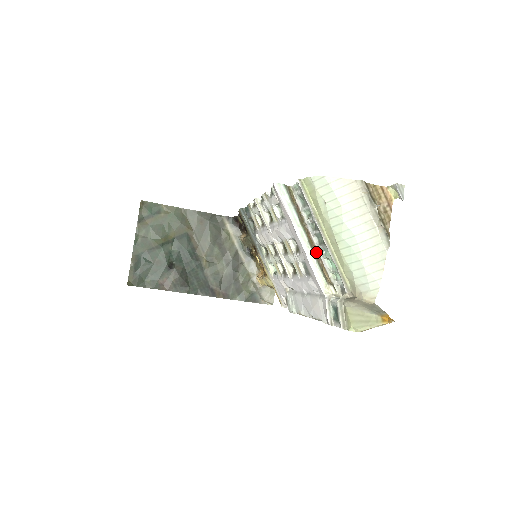
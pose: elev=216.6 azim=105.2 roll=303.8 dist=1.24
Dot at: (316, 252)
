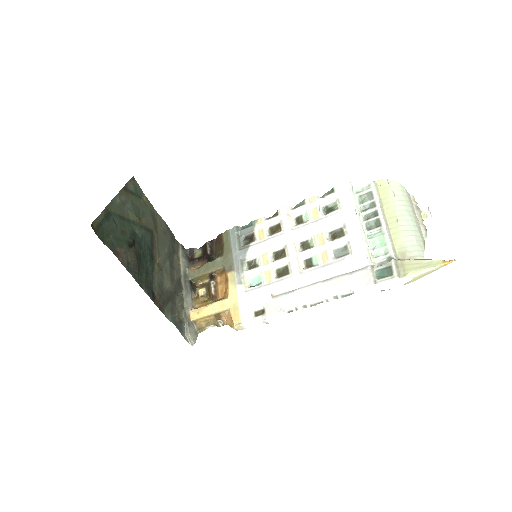
Dot at: occluded
